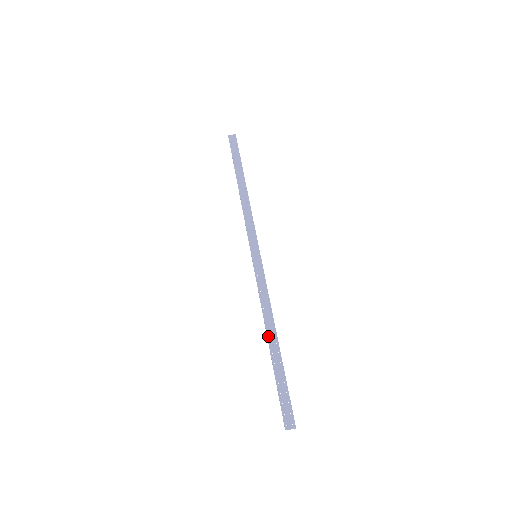
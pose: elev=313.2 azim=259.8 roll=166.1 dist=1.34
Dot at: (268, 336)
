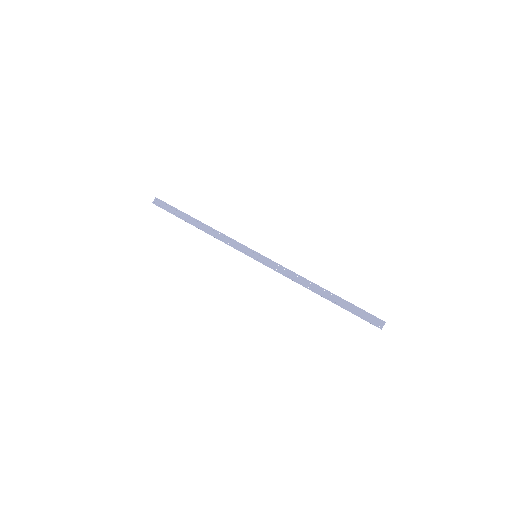
Dot at: (315, 292)
